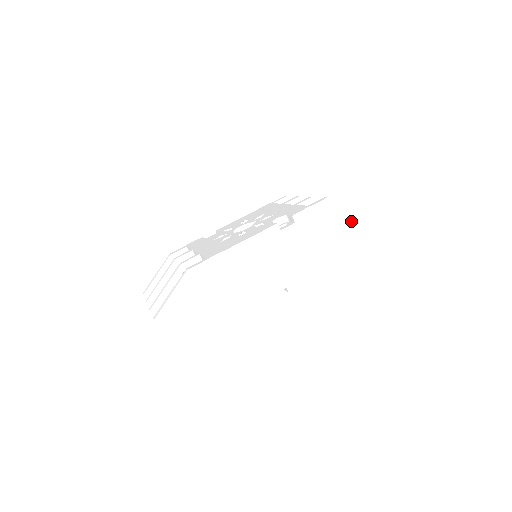
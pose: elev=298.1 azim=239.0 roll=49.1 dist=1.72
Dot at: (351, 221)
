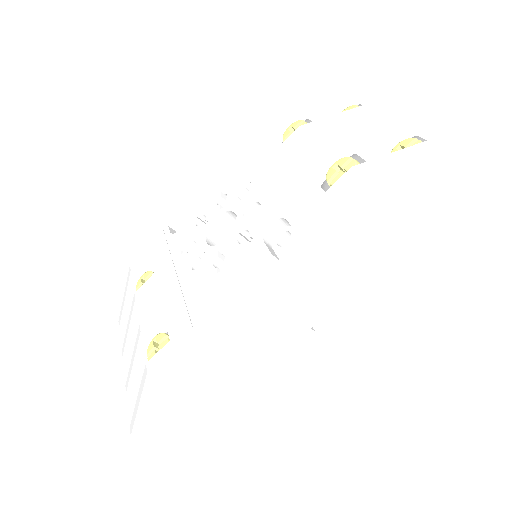
Dot at: (411, 190)
